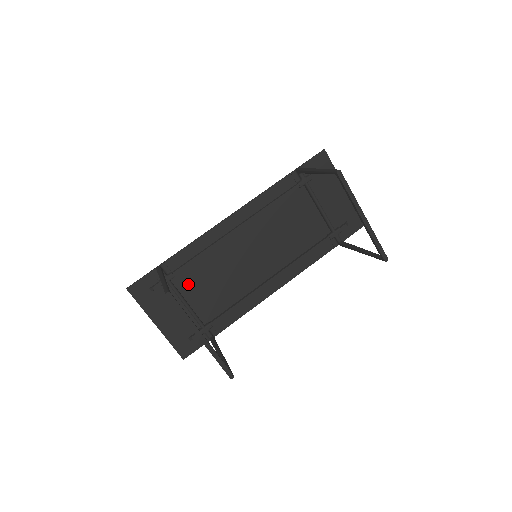
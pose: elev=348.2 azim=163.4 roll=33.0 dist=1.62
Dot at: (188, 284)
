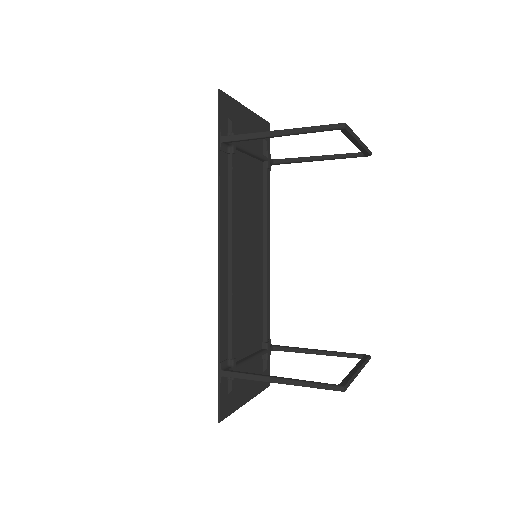
Dot at: (239, 346)
